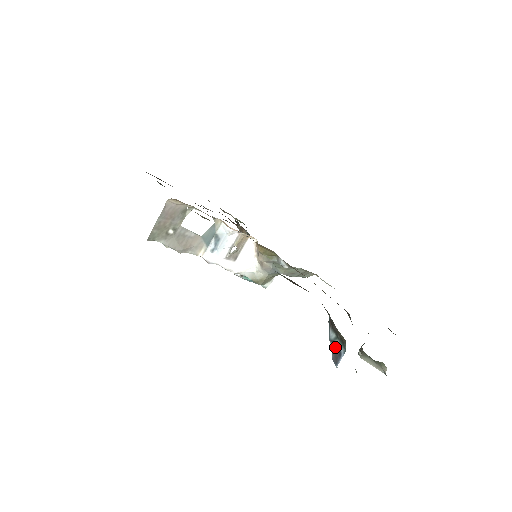
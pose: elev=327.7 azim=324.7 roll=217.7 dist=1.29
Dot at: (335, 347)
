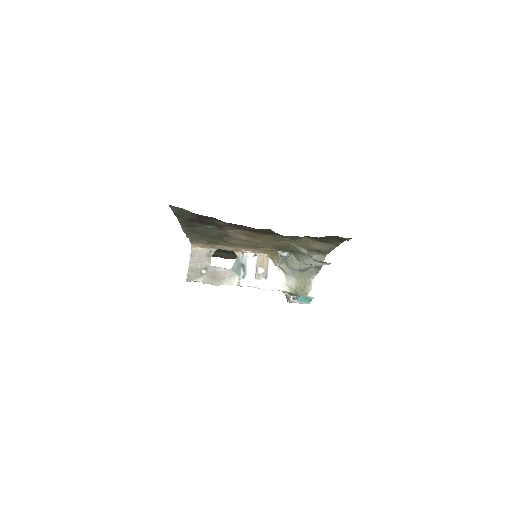
Dot at: (225, 238)
